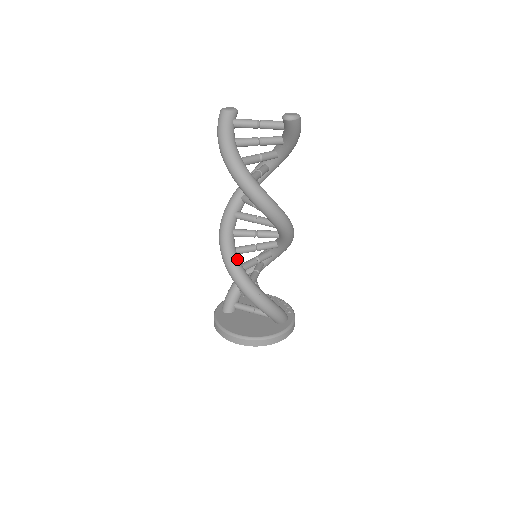
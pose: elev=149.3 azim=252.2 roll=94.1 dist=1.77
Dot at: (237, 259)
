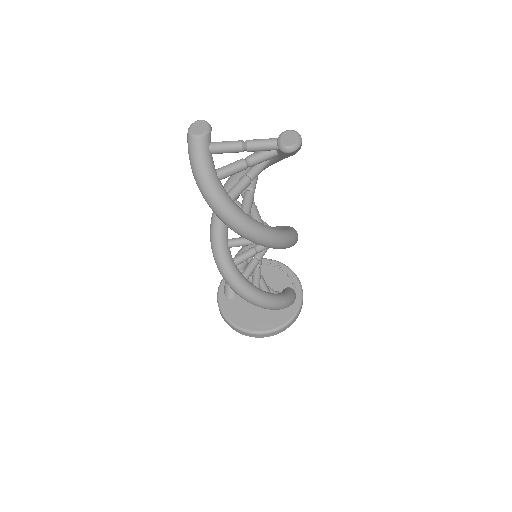
Dot at: (238, 275)
